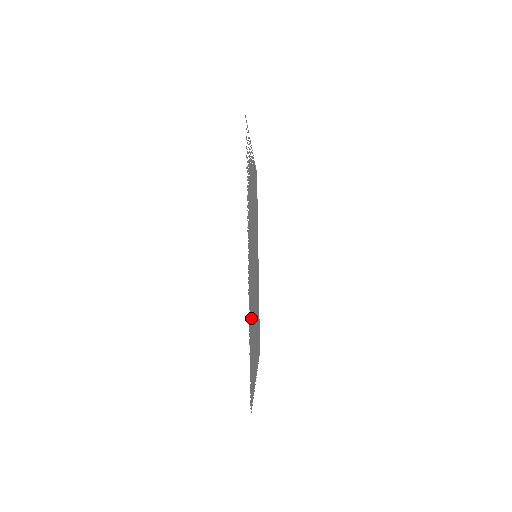
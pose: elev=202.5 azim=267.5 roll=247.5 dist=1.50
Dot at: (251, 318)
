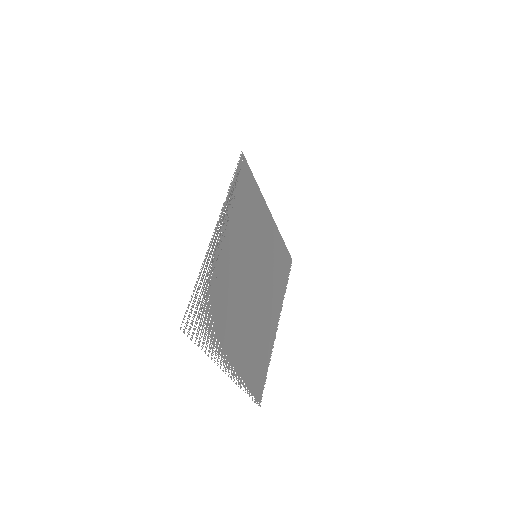
Dot at: (248, 357)
